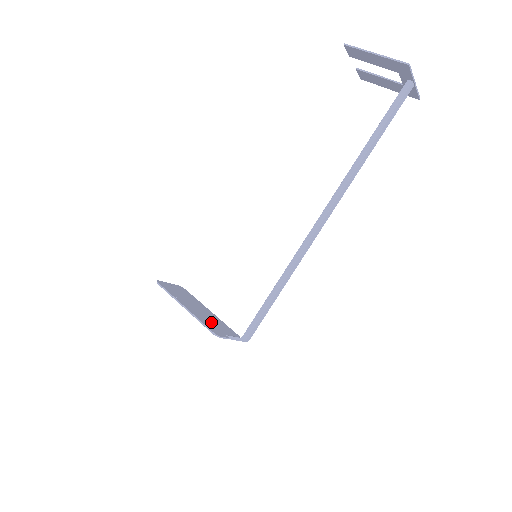
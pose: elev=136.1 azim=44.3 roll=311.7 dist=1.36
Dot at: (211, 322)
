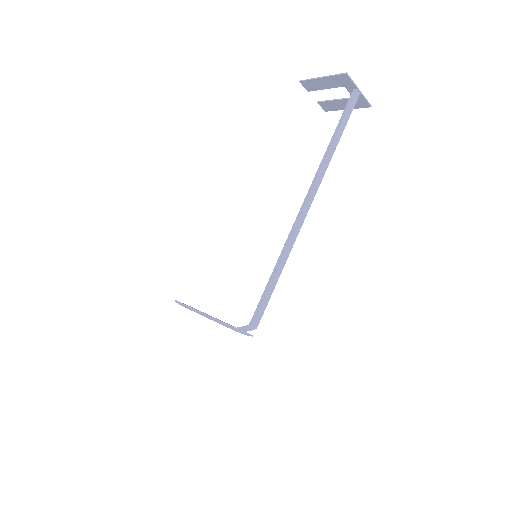
Dot at: occluded
